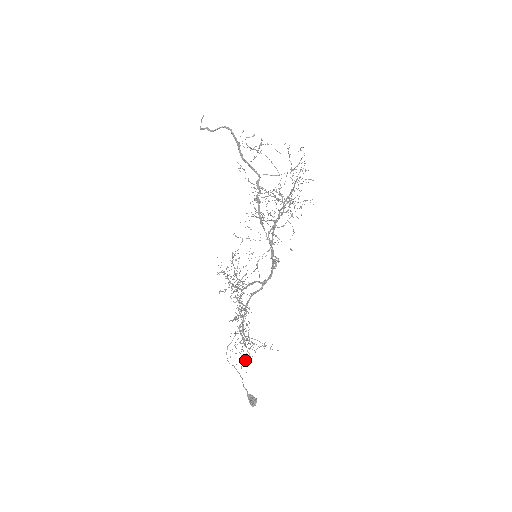
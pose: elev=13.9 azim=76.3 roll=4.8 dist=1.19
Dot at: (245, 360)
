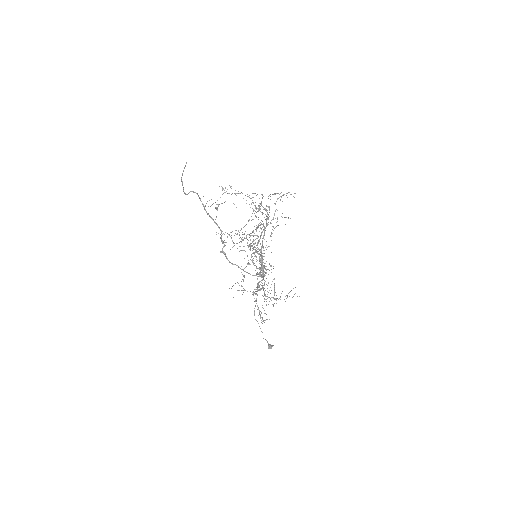
Dot at: occluded
